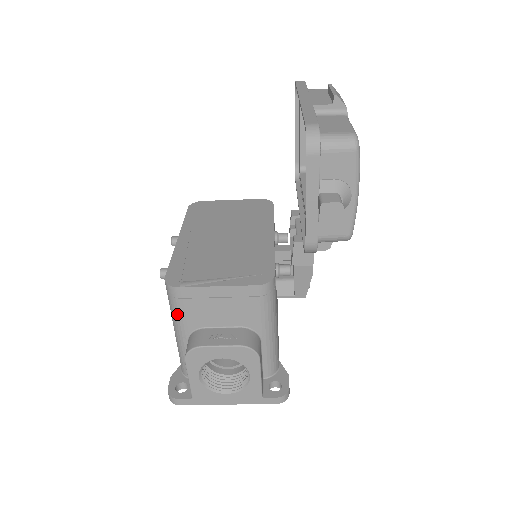
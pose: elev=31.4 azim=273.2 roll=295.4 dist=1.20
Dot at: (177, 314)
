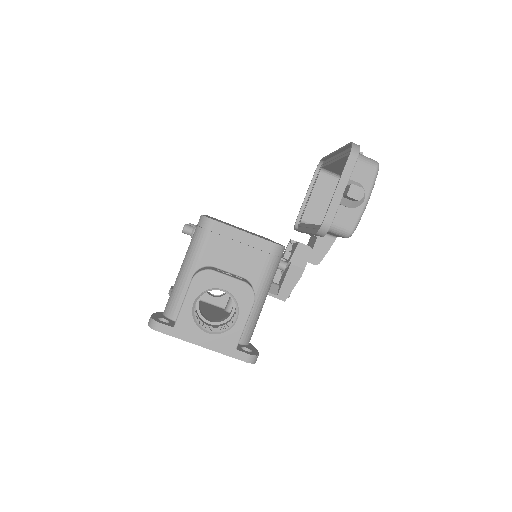
Dot at: (198, 246)
